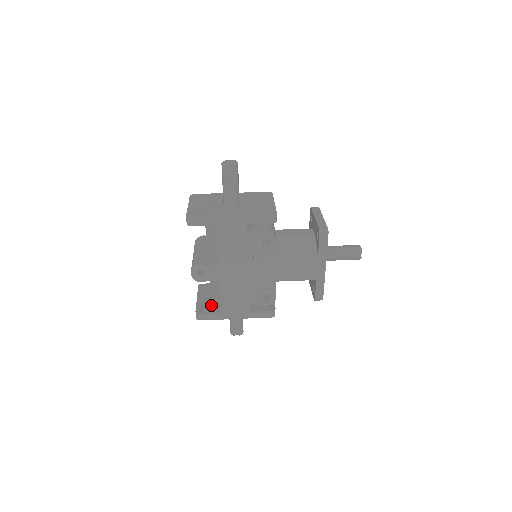
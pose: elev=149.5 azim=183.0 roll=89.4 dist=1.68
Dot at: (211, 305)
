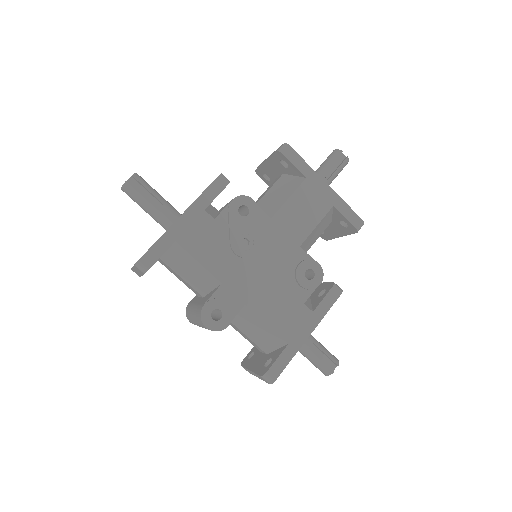
Dot at: (270, 355)
